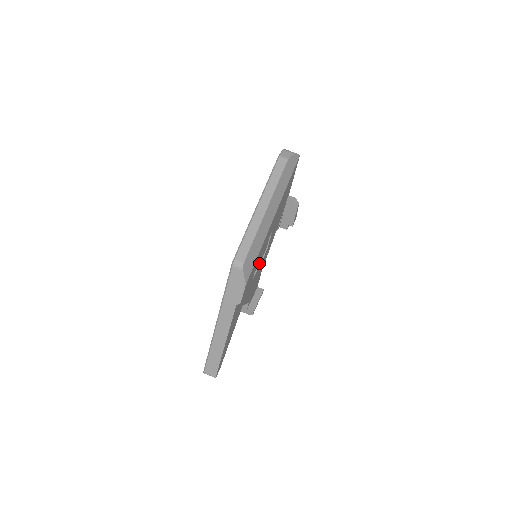
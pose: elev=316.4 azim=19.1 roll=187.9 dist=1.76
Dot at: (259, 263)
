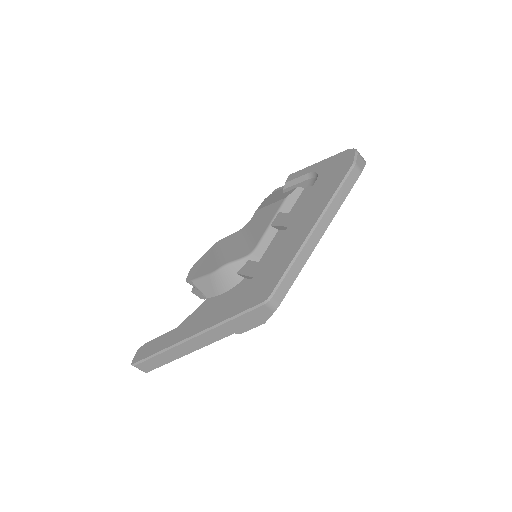
Dot at: occluded
